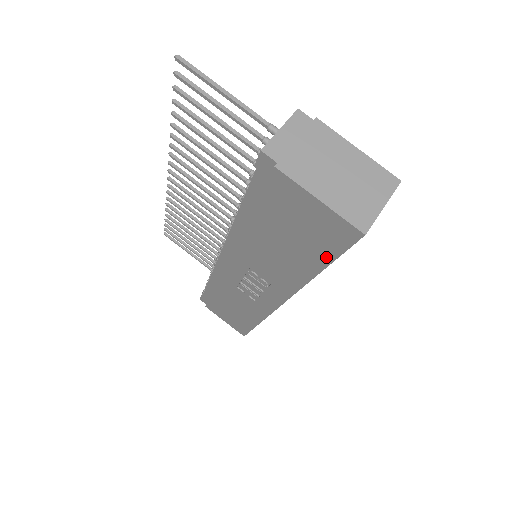
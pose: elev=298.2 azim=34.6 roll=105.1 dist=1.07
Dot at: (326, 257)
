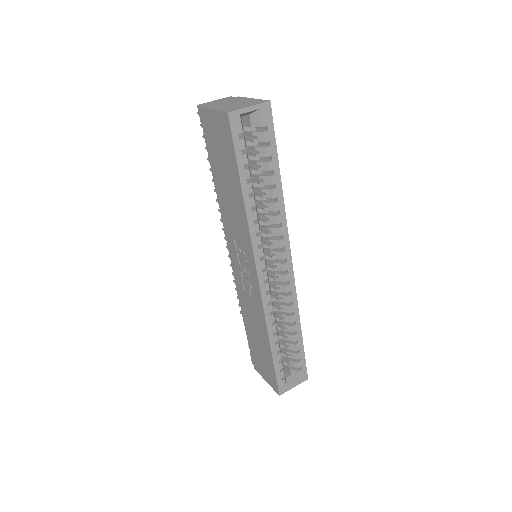
Dot at: (234, 163)
